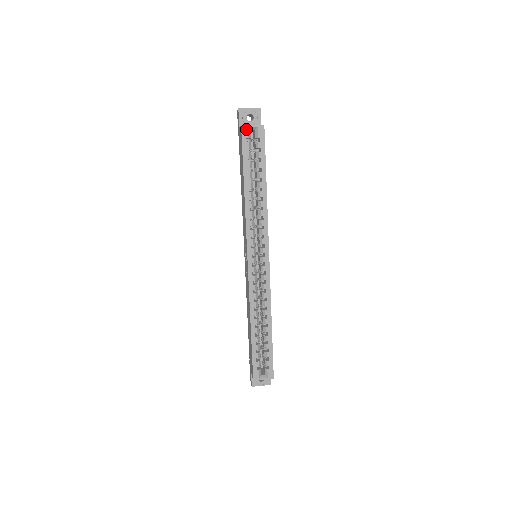
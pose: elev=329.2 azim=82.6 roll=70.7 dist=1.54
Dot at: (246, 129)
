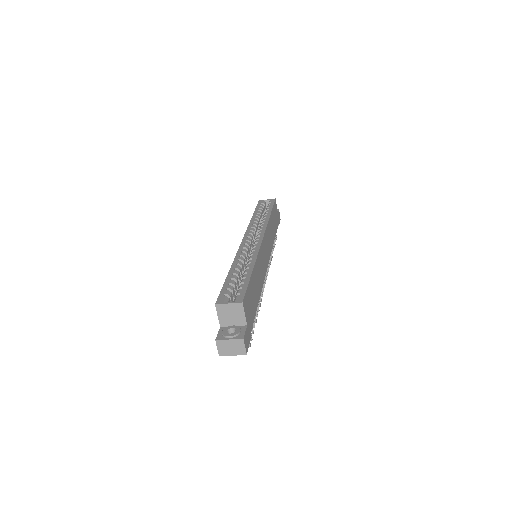
Dot at: (262, 201)
